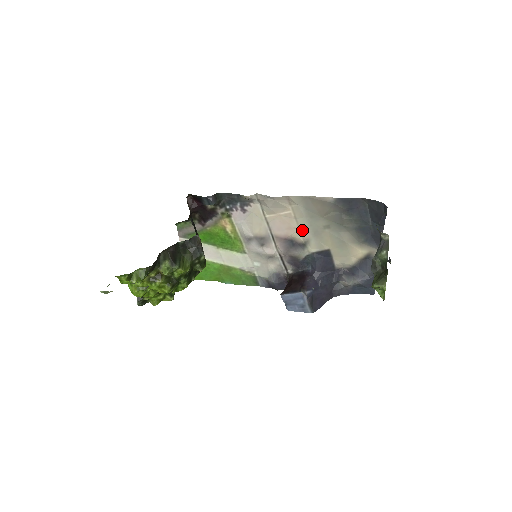
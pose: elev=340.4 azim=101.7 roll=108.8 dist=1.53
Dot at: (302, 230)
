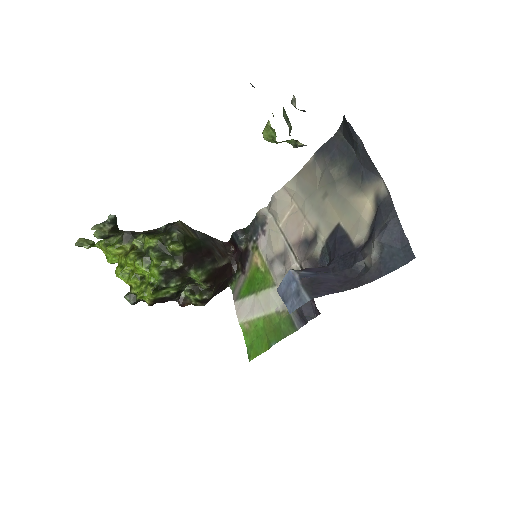
Dot at: (308, 218)
